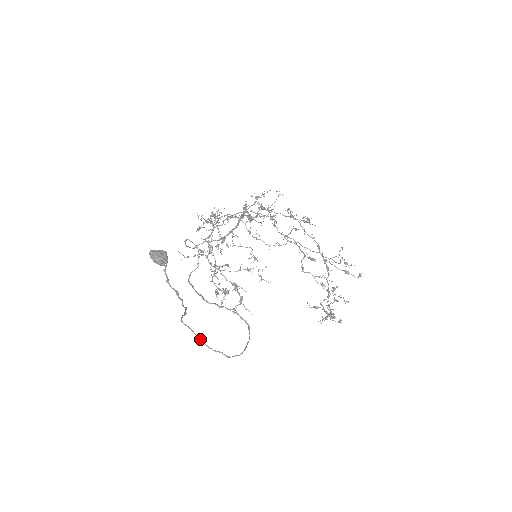
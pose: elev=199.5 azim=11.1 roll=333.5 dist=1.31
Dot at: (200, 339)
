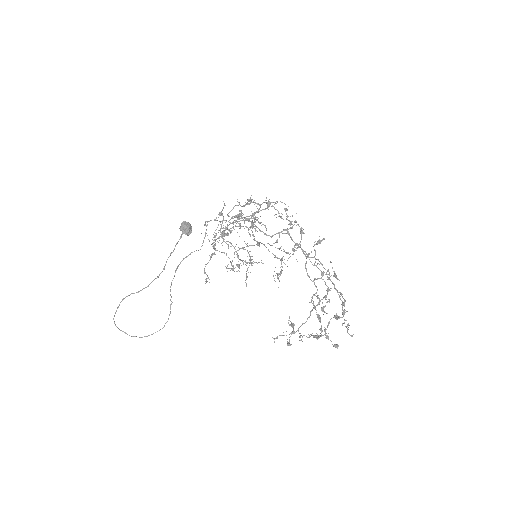
Dot at: (113, 318)
